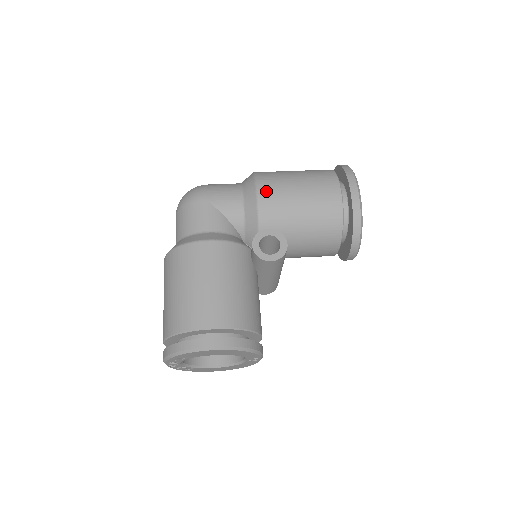
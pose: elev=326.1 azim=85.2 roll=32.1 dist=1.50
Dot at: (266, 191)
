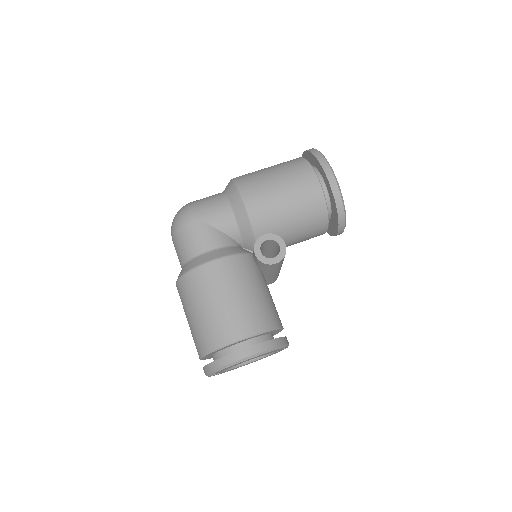
Dot at: (252, 198)
